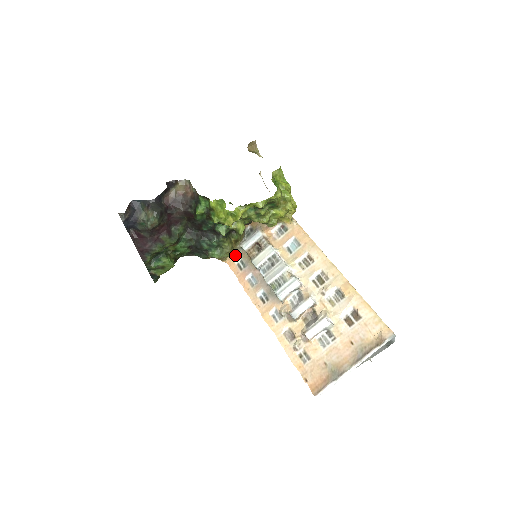
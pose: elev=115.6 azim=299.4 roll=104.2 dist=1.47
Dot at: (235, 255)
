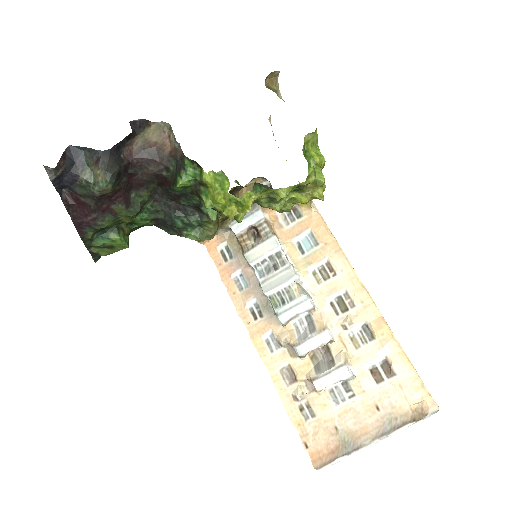
Dot at: (218, 236)
